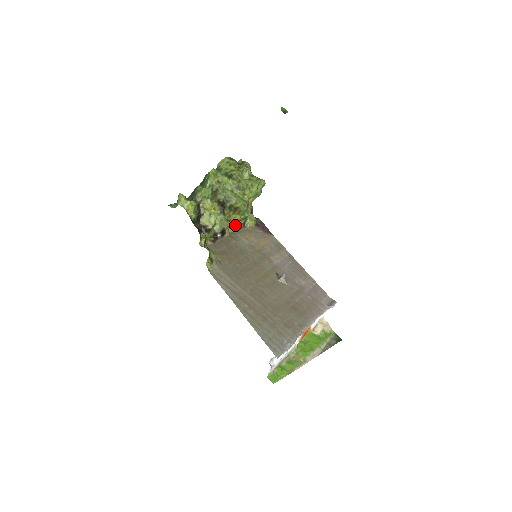
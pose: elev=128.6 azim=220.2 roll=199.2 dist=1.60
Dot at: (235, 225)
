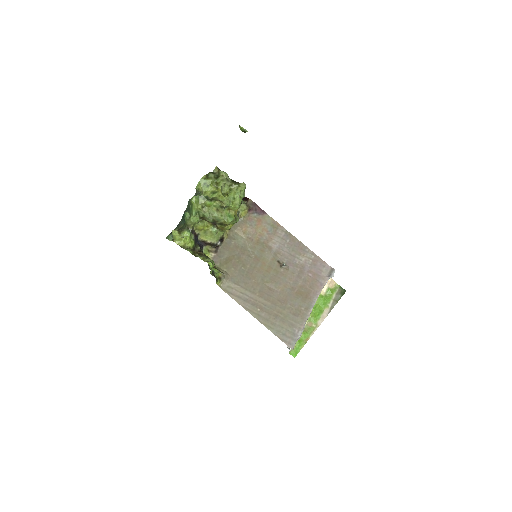
Dot at: occluded
